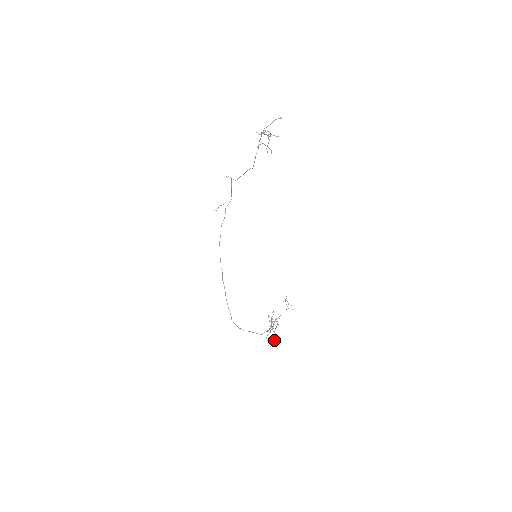
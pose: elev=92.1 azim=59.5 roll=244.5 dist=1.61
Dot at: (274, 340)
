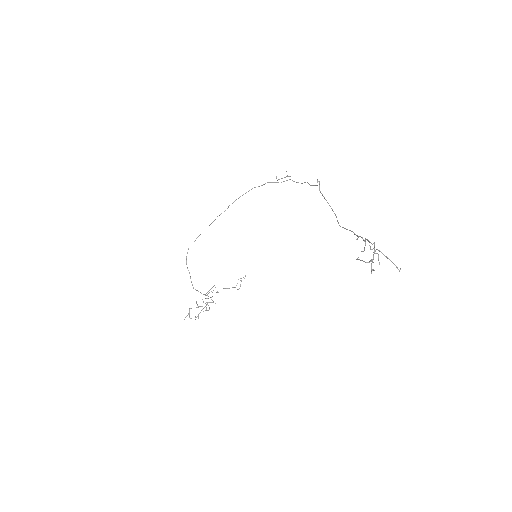
Dot at: occluded
